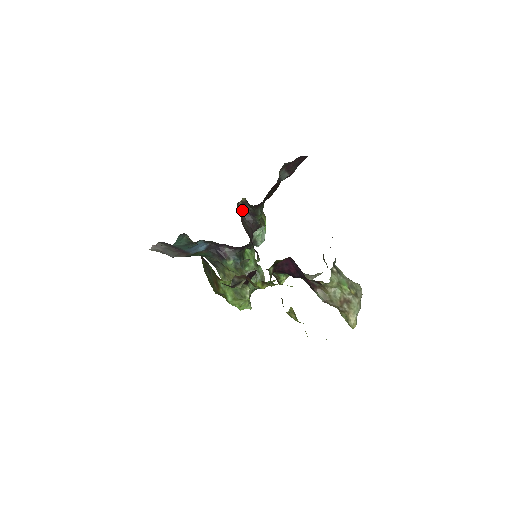
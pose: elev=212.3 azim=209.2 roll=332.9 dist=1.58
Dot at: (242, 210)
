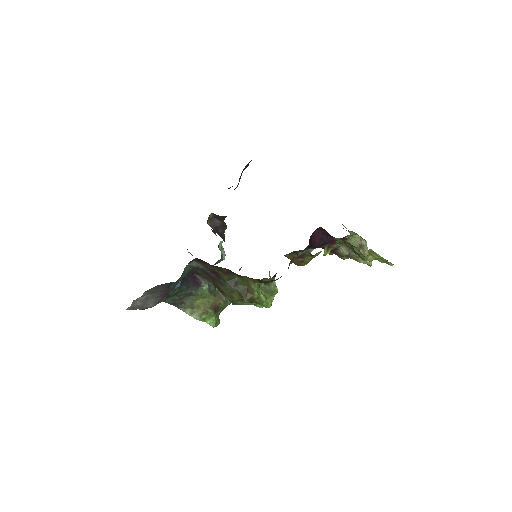
Dot at: (211, 226)
